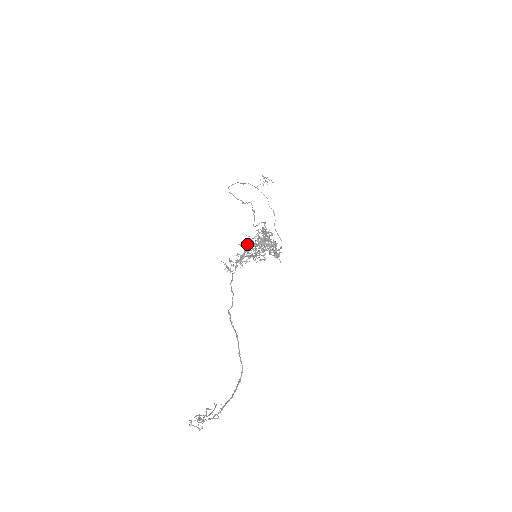
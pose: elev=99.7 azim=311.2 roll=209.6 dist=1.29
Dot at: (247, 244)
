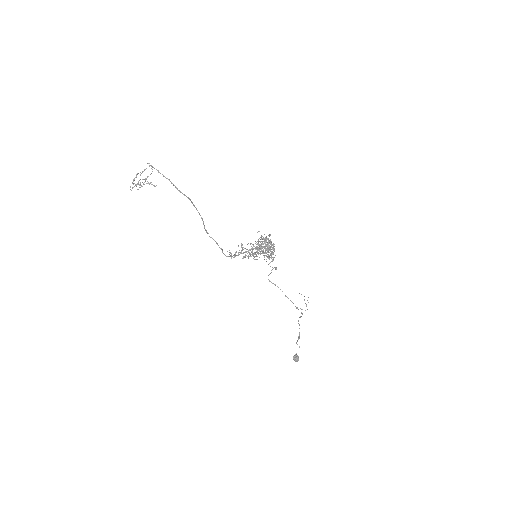
Dot at: (253, 246)
